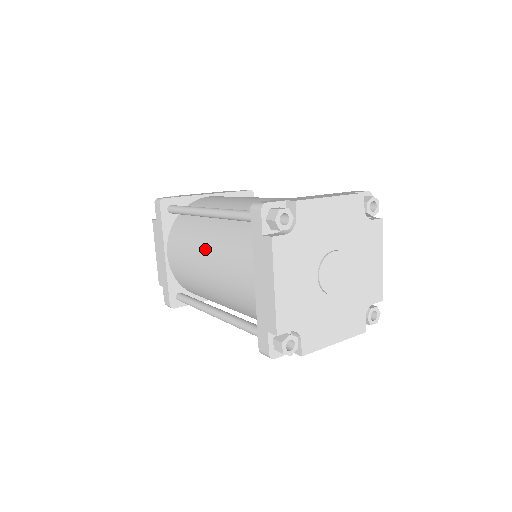
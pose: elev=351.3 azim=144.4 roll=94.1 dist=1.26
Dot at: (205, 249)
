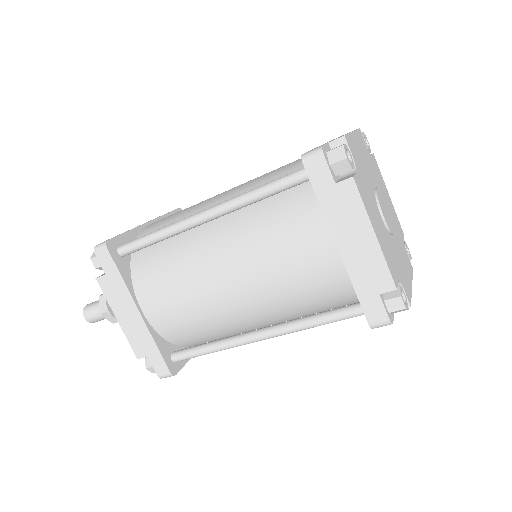
Dot at: occluded
